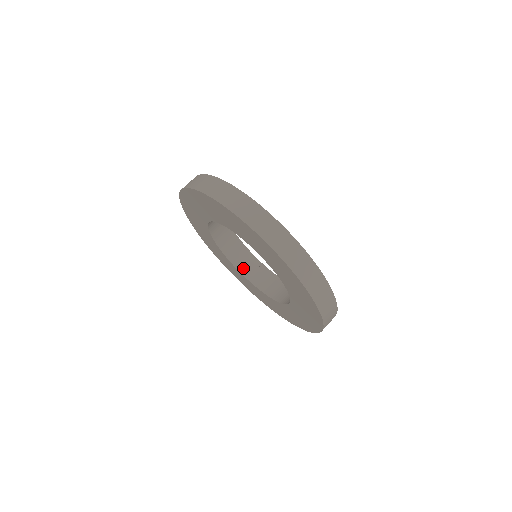
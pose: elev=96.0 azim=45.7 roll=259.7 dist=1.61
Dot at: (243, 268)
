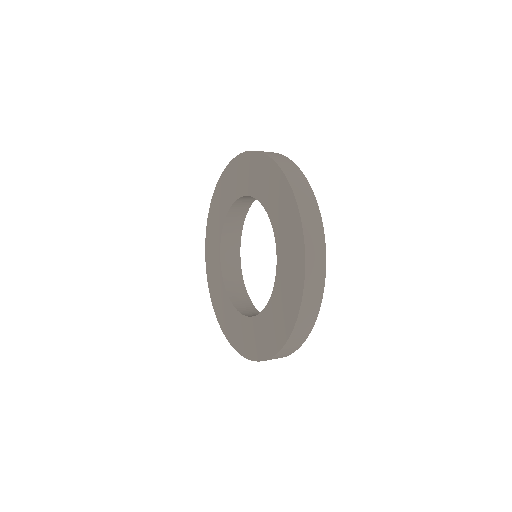
Dot at: (238, 304)
